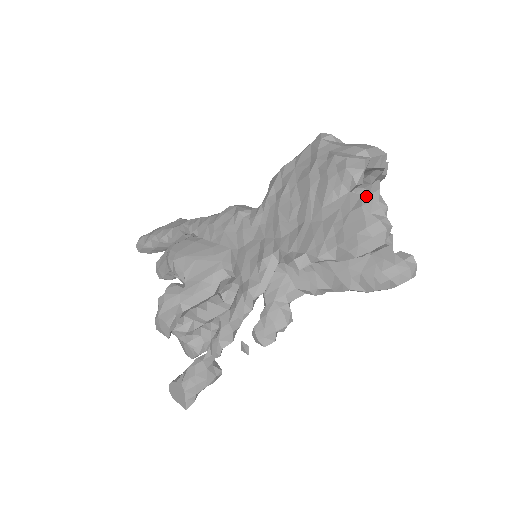
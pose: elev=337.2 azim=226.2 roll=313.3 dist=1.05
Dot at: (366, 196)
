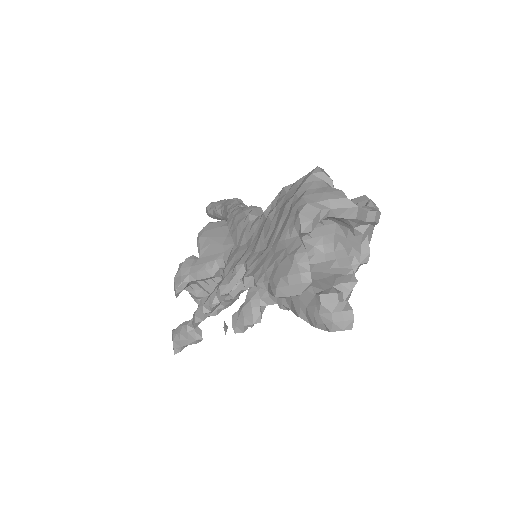
Dot at: (350, 236)
